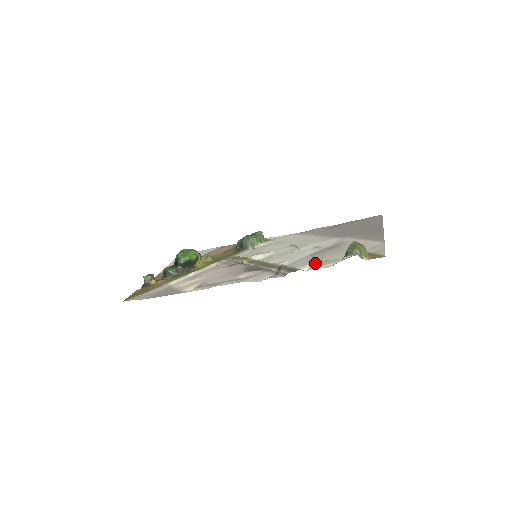
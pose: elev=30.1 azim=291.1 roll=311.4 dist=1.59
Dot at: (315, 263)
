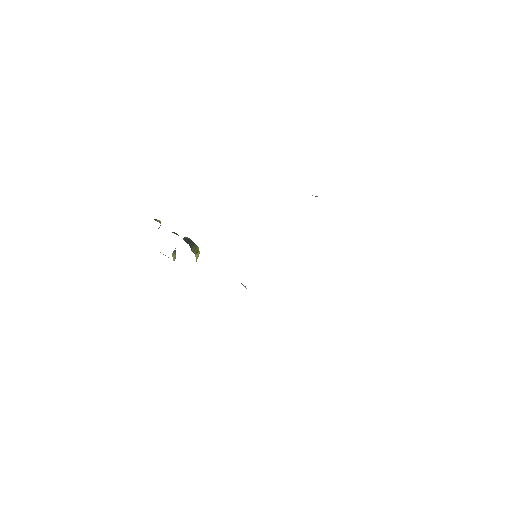
Dot at: occluded
